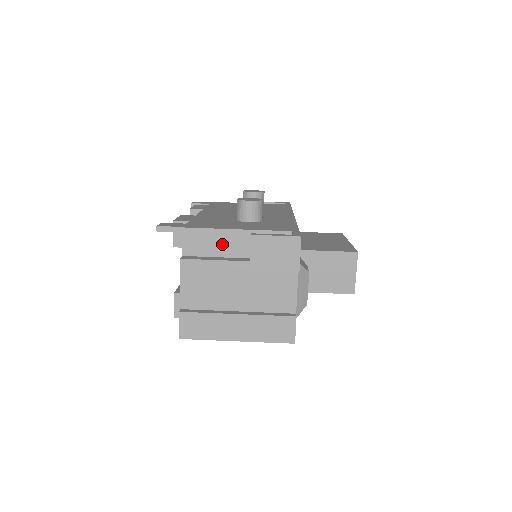
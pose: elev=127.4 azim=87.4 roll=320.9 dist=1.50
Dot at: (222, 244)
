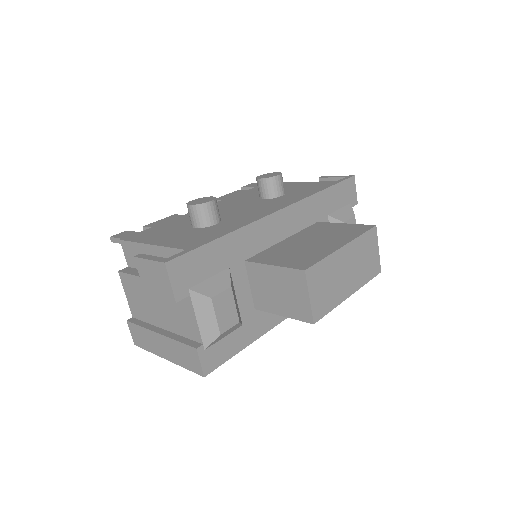
Dot at: occluded
